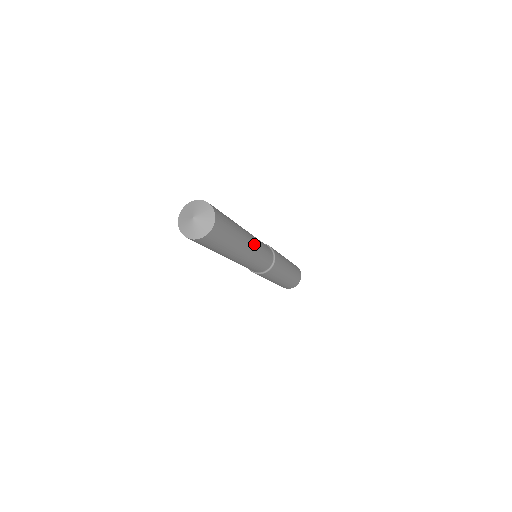
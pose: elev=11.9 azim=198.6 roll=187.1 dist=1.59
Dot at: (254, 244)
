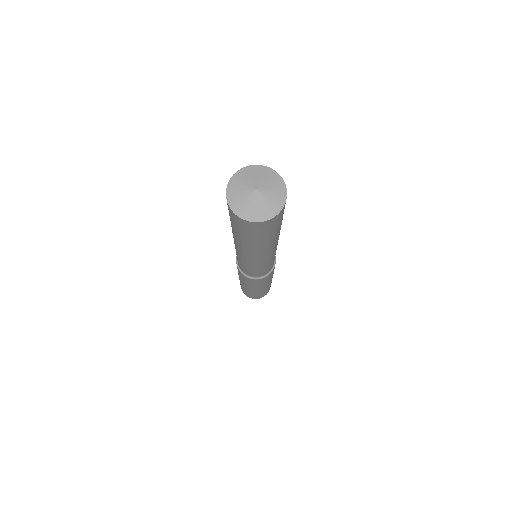
Dot at: occluded
